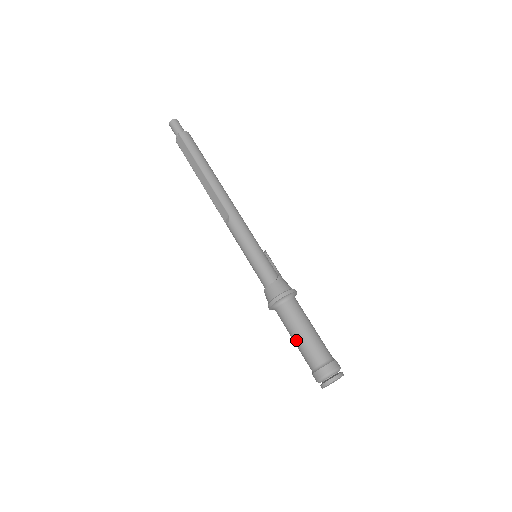
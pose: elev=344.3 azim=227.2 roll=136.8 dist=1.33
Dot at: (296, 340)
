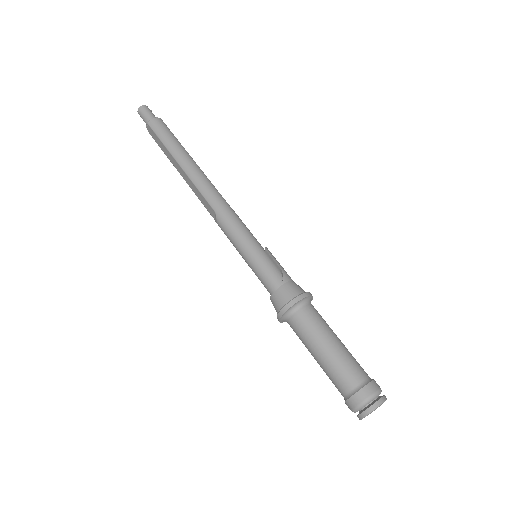
Dot at: (316, 360)
